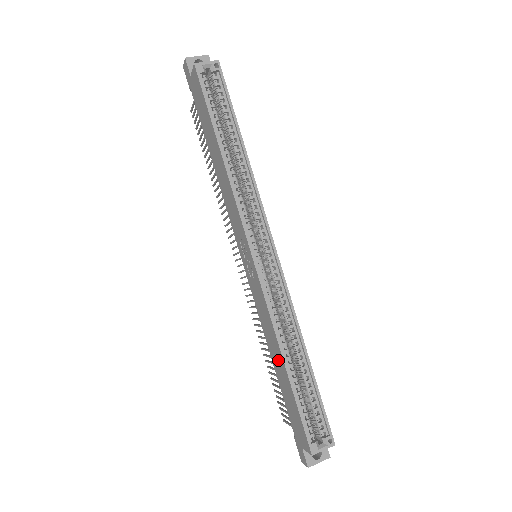
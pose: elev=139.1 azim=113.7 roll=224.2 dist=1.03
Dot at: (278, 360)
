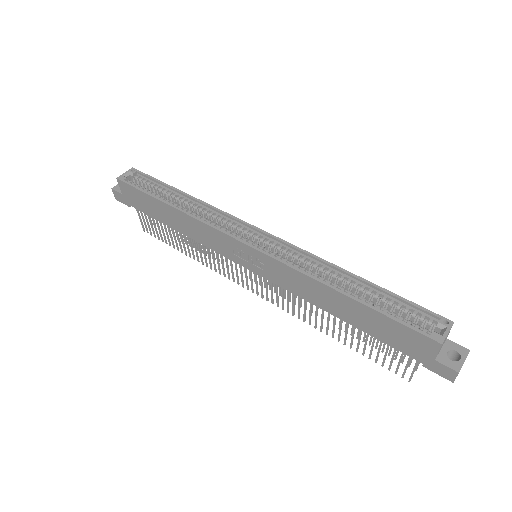
Dot at: (338, 303)
